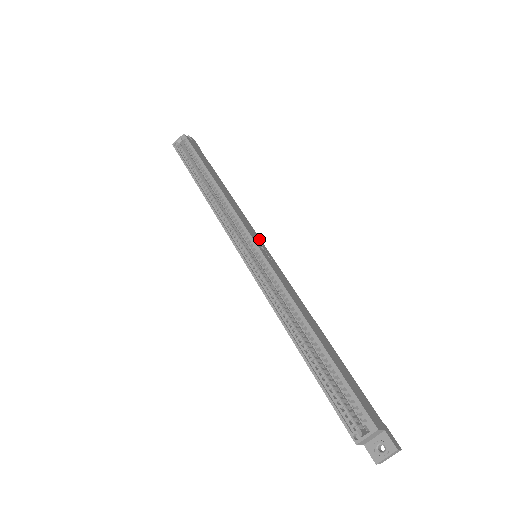
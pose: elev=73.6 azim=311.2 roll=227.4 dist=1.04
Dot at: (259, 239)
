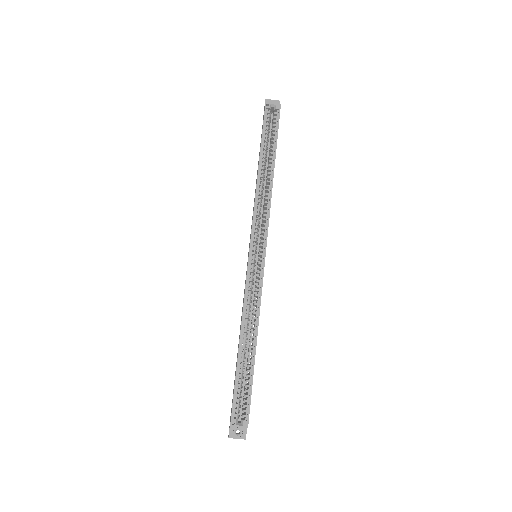
Dot at: occluded
